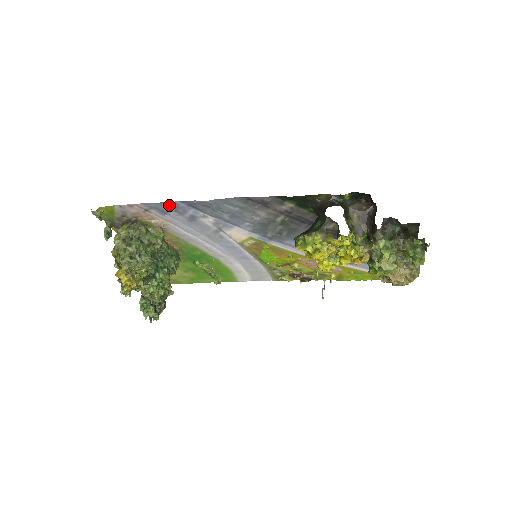
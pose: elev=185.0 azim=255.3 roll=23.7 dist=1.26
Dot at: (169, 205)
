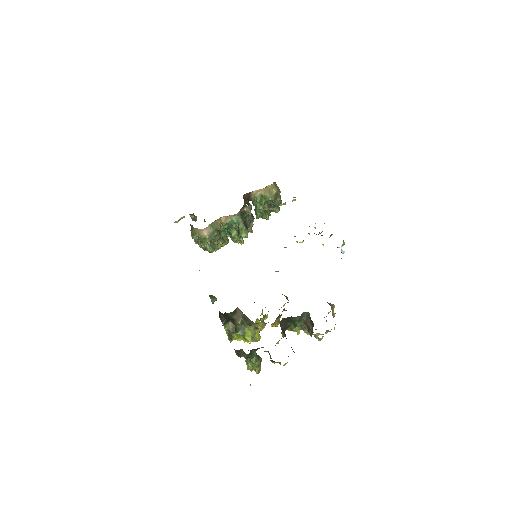
Dot at: occluded
